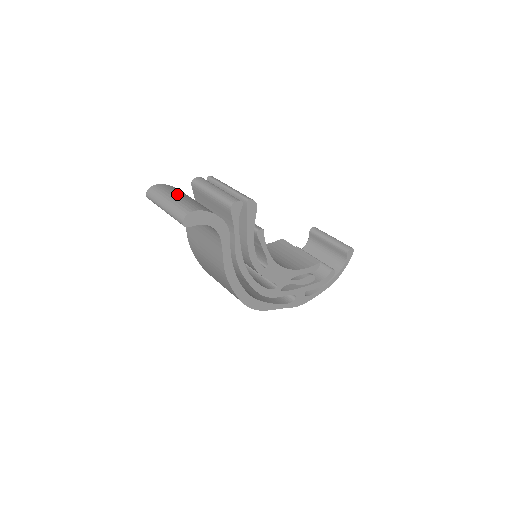
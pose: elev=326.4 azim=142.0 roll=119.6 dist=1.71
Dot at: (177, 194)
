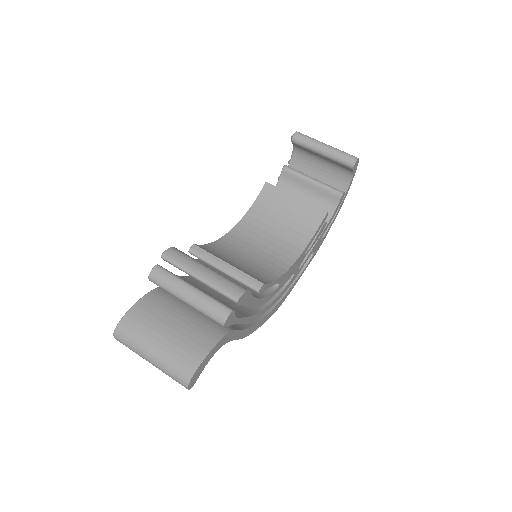
Dot at: (153, 338)
